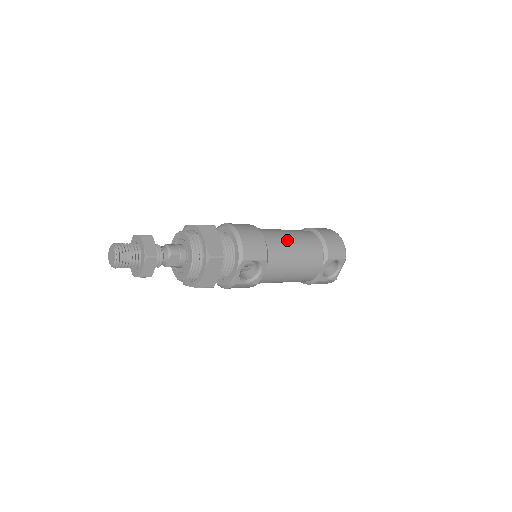
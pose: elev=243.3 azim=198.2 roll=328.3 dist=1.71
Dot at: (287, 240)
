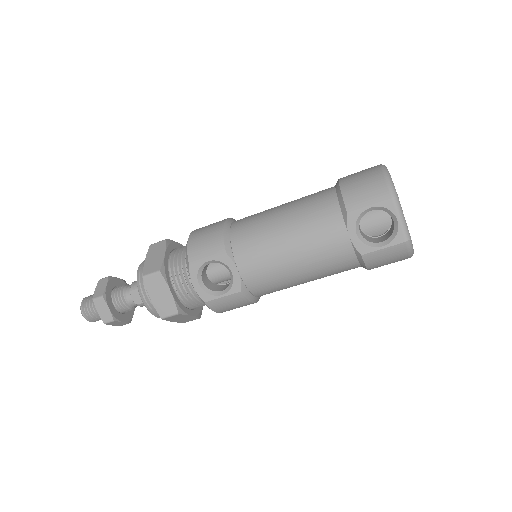
Dot at: (269, 215)
